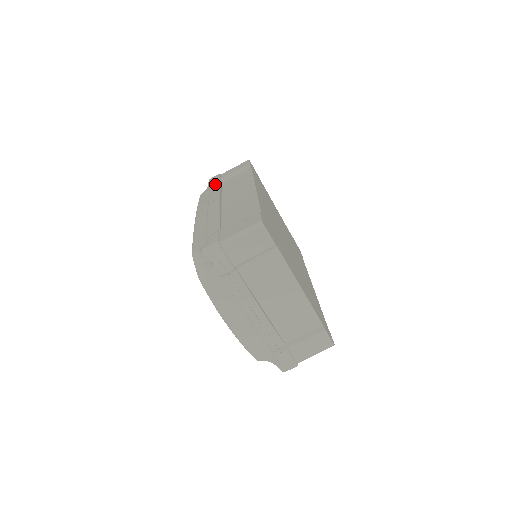
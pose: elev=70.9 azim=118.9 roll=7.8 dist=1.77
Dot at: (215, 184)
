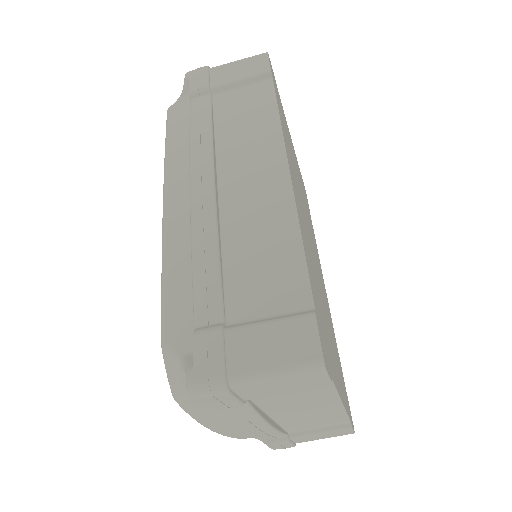
Dot at: (199, 100)
